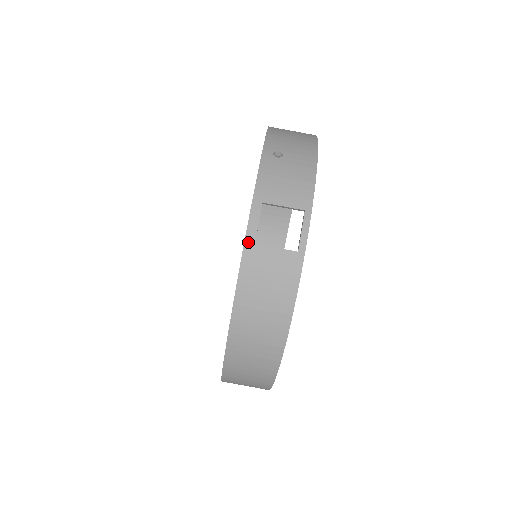
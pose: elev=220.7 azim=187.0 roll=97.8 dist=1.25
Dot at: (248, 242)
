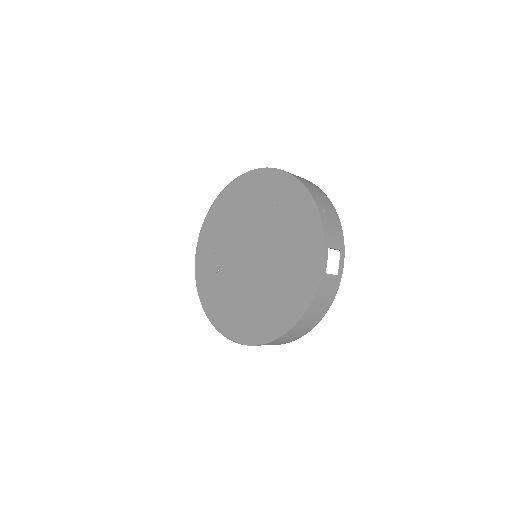
Dot at: (323, 273)
